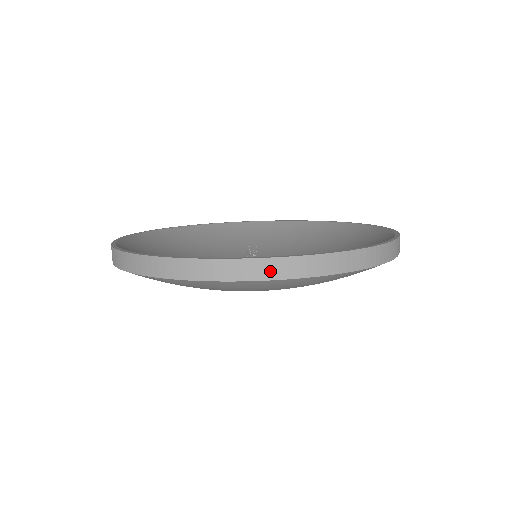
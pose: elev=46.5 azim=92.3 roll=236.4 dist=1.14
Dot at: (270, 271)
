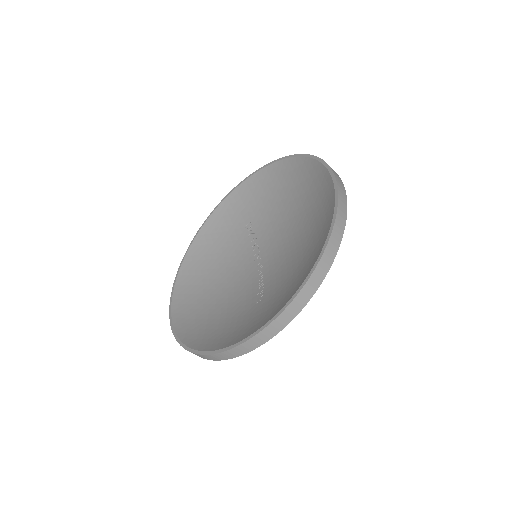
Dot at: (271, 332)
